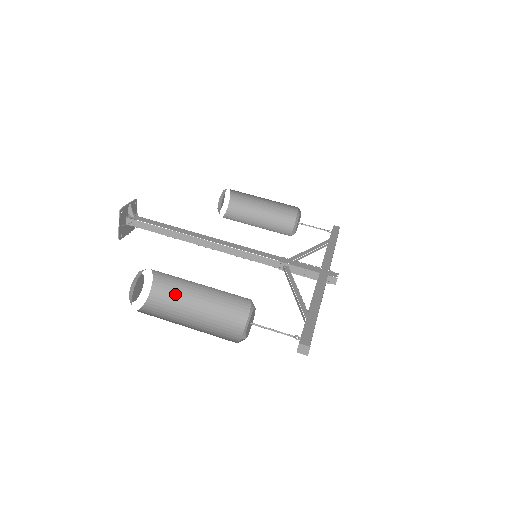
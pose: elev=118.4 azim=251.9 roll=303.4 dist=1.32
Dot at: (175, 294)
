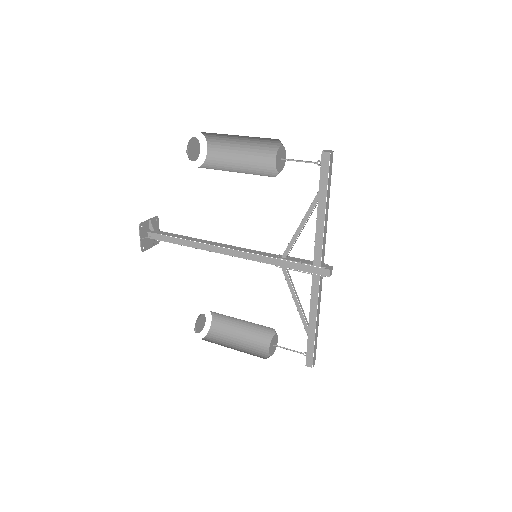
Dot at: occluded
